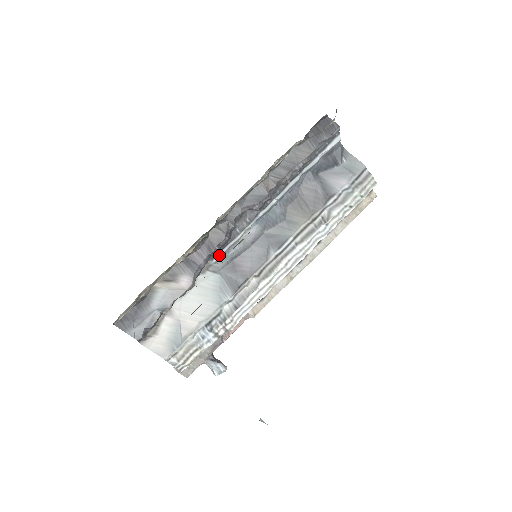
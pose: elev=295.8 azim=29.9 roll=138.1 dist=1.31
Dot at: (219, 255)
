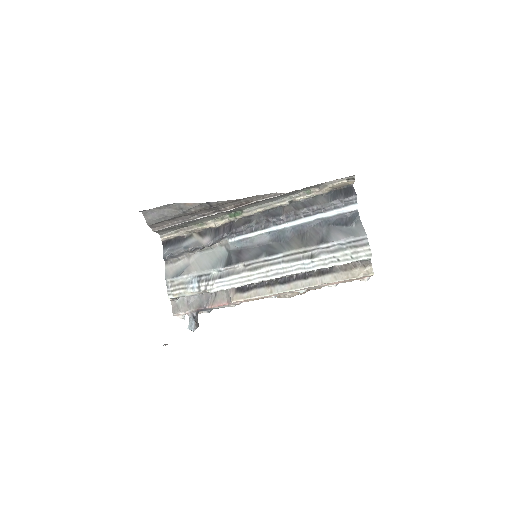
Dot at: (235, 239)
